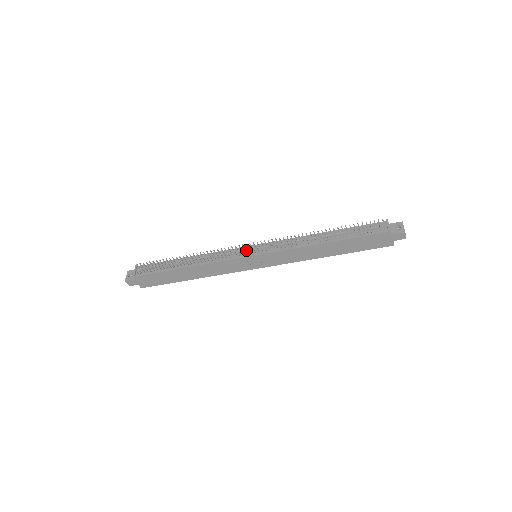
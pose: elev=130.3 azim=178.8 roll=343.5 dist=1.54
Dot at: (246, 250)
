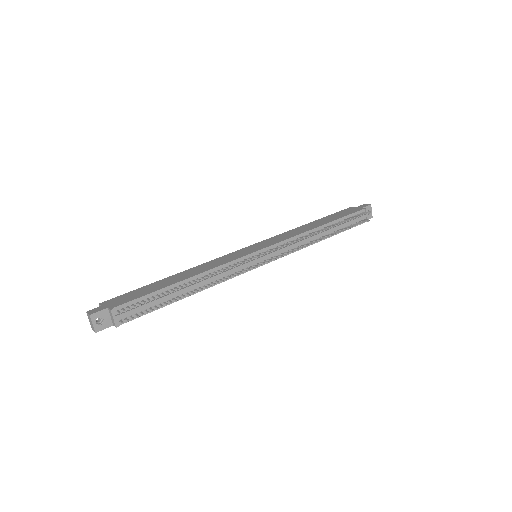
Dot at: occluded
